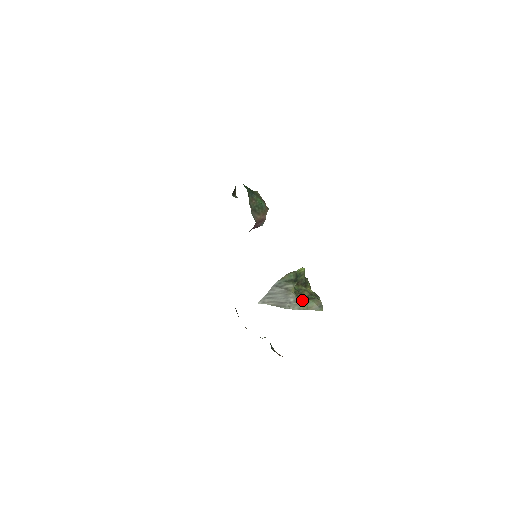
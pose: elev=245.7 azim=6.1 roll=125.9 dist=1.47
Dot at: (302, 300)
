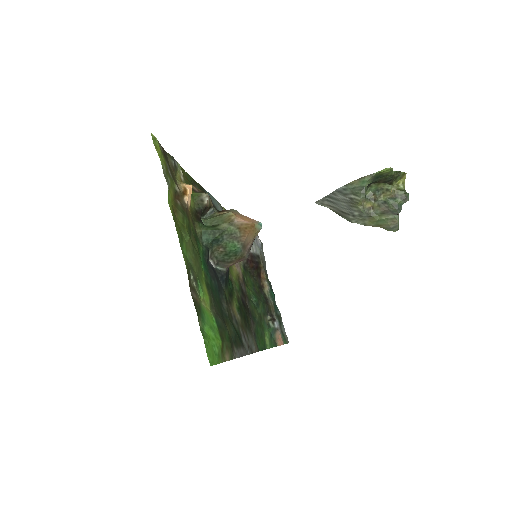
Dot at: (370, 216)
